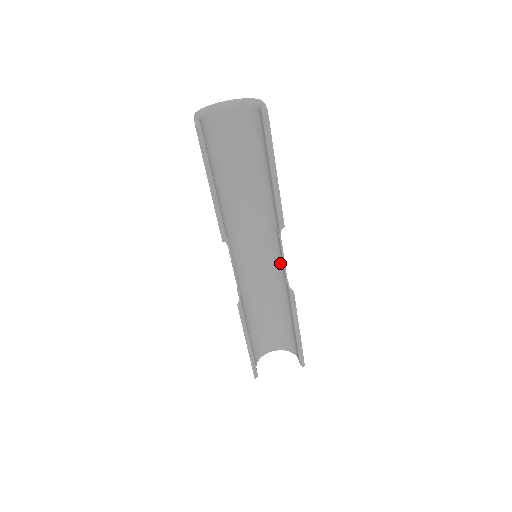
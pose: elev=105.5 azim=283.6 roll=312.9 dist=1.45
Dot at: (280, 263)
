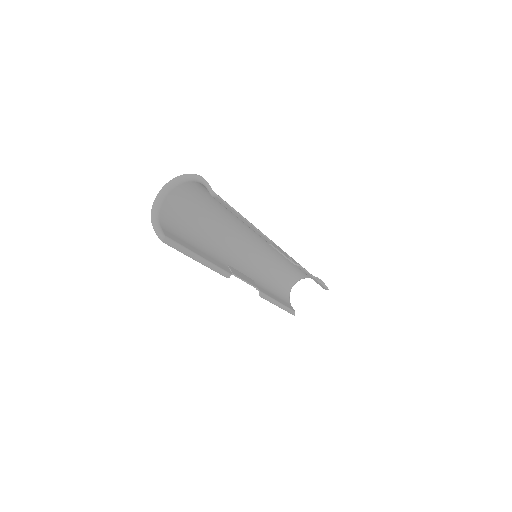
Dot at: occluded
